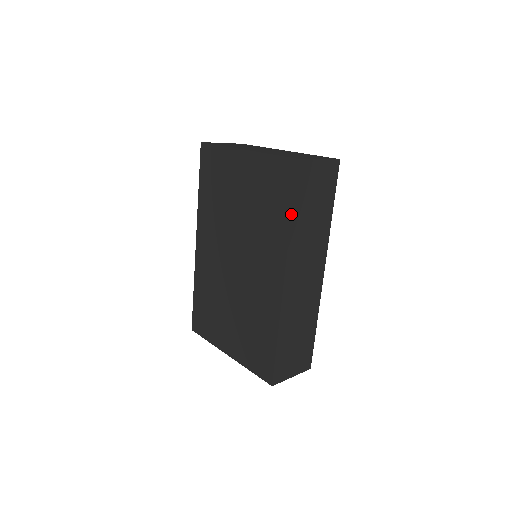
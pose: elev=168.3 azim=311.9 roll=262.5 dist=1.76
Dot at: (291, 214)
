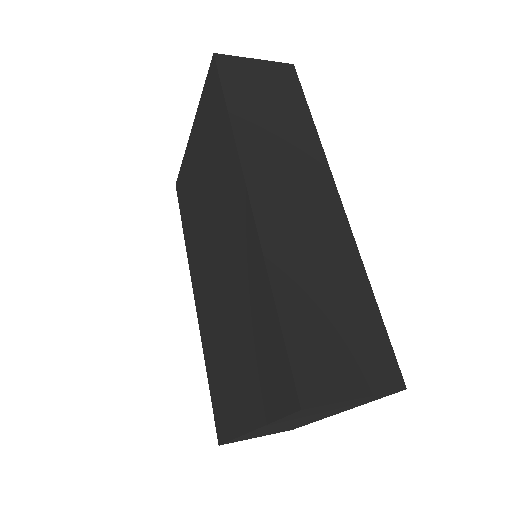
Dot at: (227, 109)
